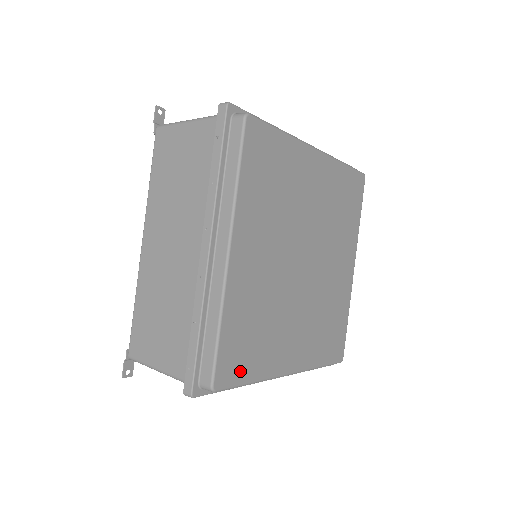
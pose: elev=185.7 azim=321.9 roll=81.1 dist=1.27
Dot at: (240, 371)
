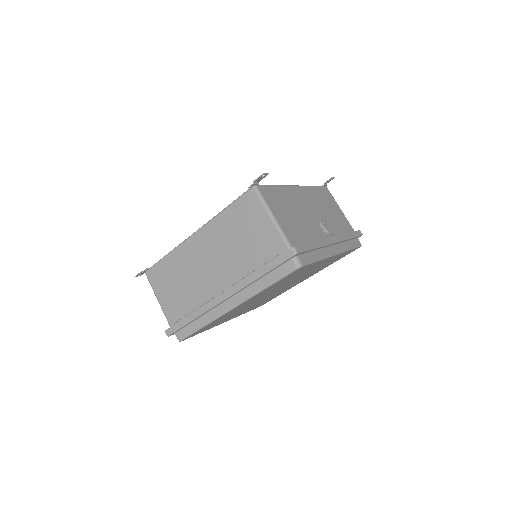
Dot at: occluded
